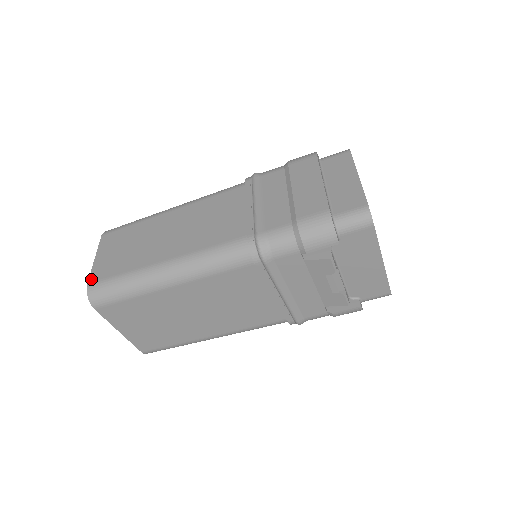
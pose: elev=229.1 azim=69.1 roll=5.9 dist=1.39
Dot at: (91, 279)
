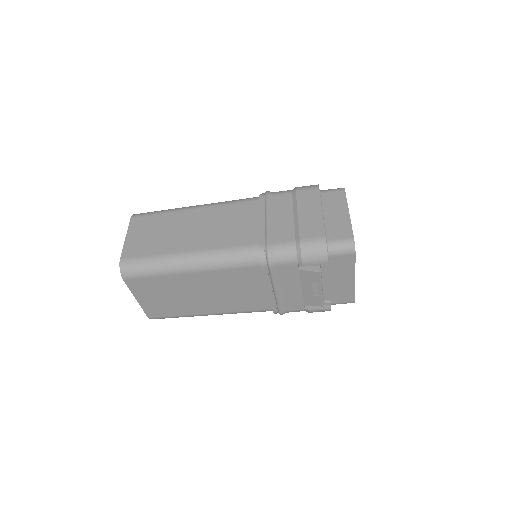
Dot at: (123, 255)
